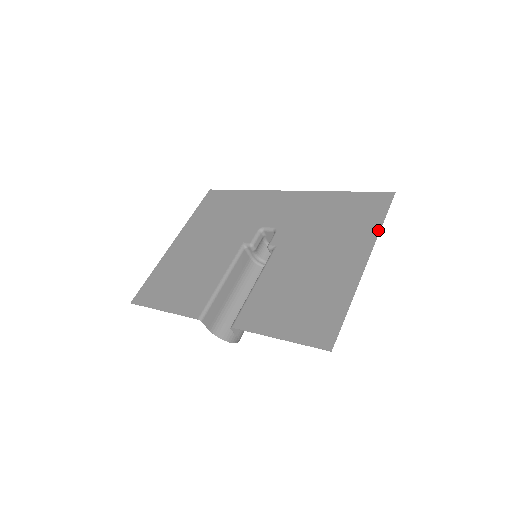
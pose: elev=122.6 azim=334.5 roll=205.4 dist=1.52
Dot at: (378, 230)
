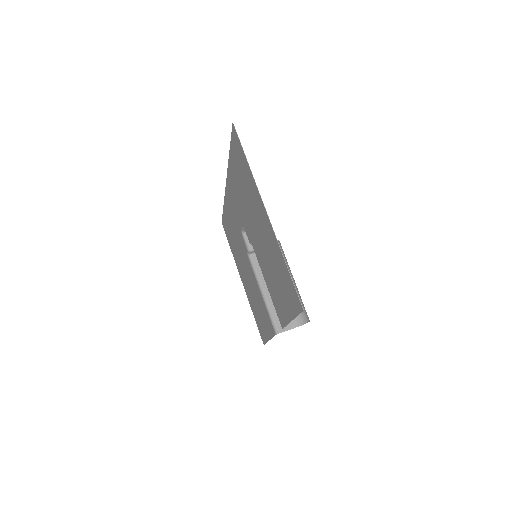
Dot at: (250, 172)
